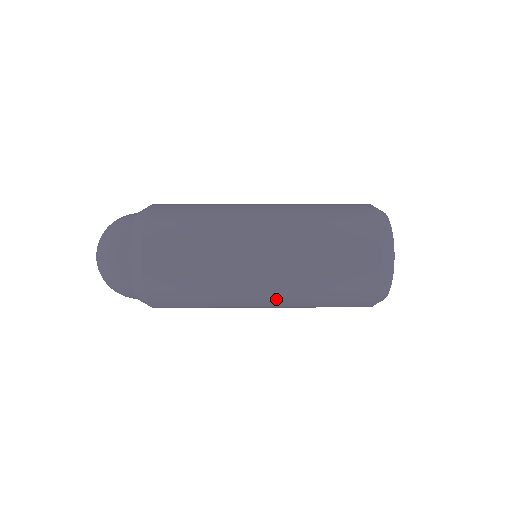
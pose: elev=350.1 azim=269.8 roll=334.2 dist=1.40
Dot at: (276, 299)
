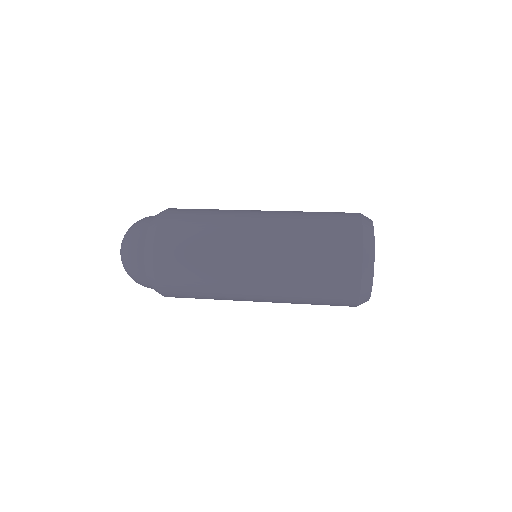
Dot at: (268, 296)
